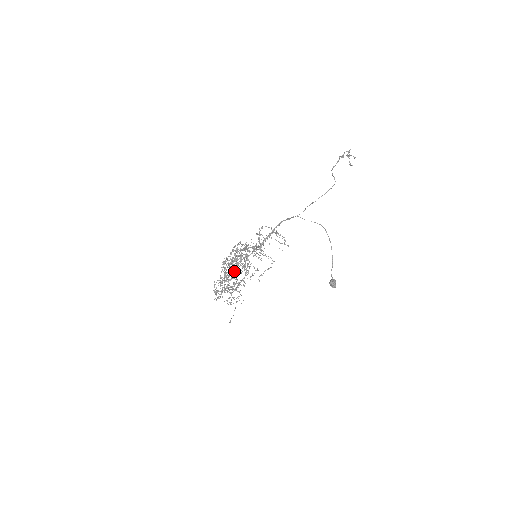
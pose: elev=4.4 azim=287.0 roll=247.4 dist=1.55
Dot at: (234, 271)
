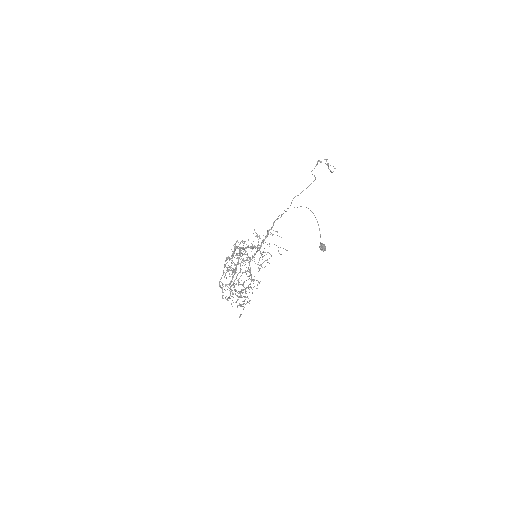
Dot at: (236, 266)
